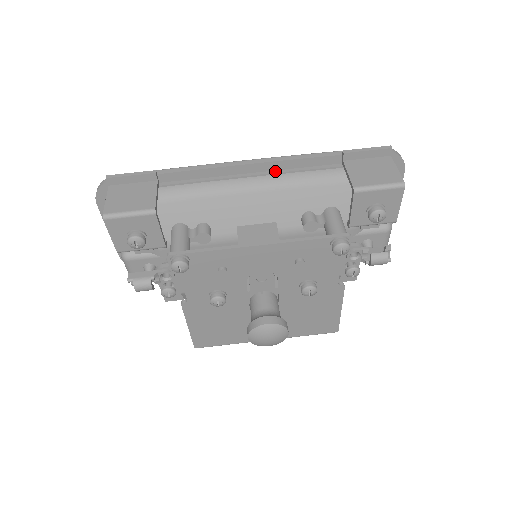
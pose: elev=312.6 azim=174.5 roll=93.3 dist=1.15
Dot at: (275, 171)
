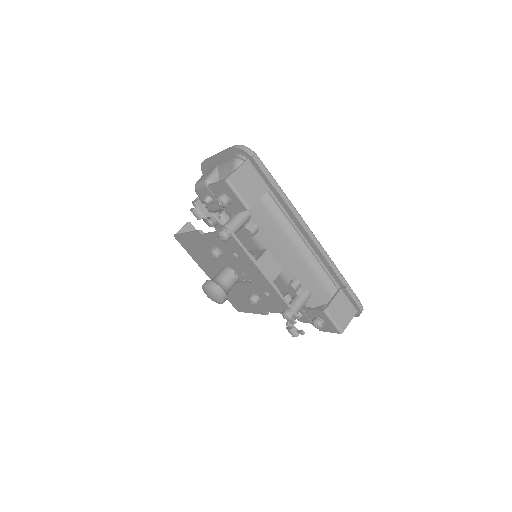
Dot at: (315, 253)
